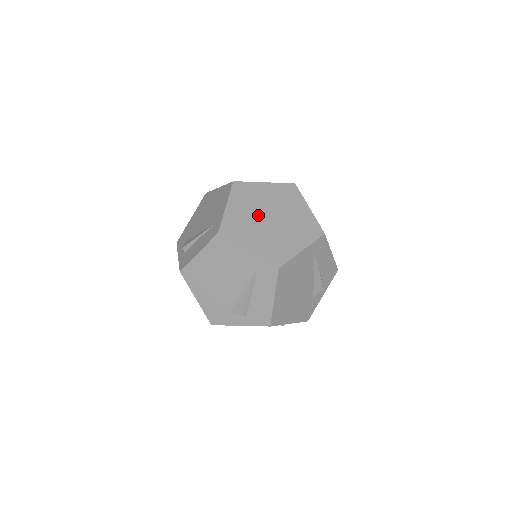
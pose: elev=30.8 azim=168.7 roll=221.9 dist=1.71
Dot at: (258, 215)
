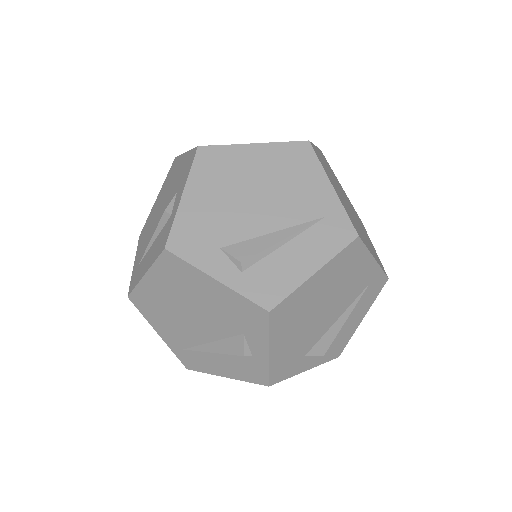
Dot at: (339, 188)
